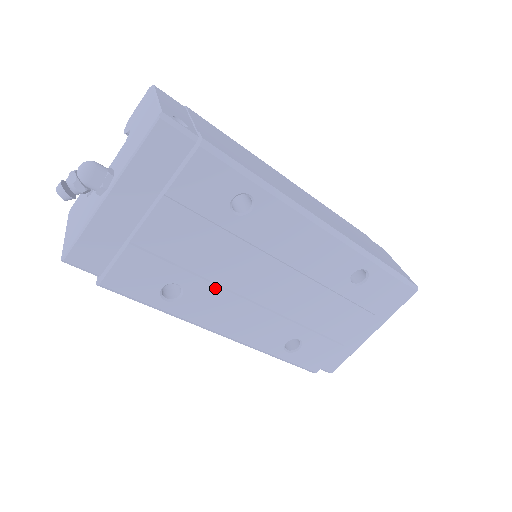
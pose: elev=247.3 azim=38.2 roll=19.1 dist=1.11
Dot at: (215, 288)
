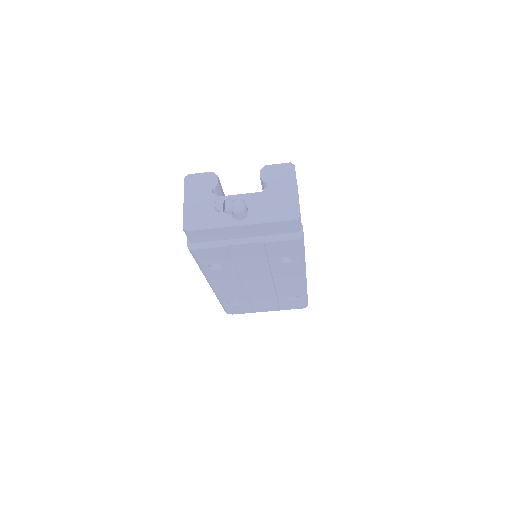
Dot at: (235, 274)
